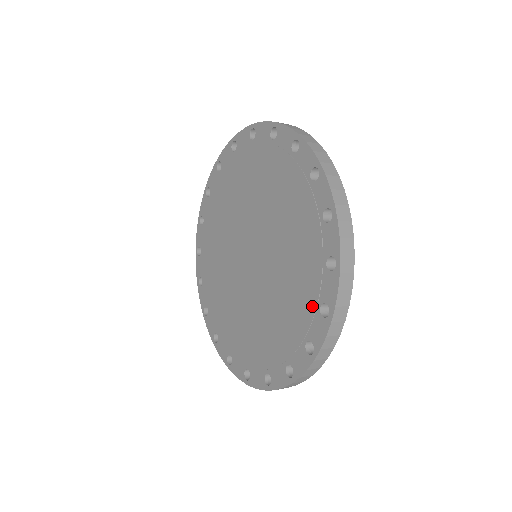
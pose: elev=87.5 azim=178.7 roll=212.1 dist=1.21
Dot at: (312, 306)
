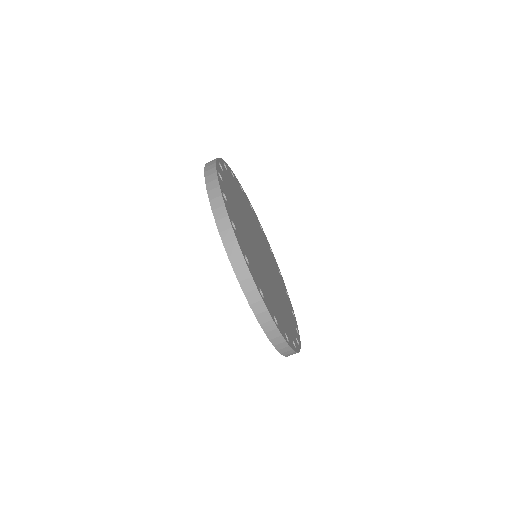
Dot at: occluded
